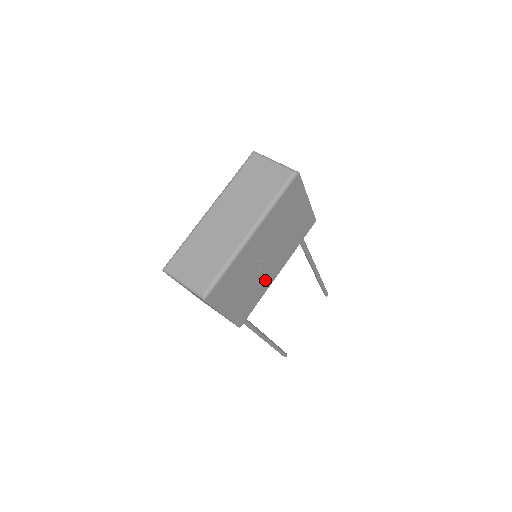
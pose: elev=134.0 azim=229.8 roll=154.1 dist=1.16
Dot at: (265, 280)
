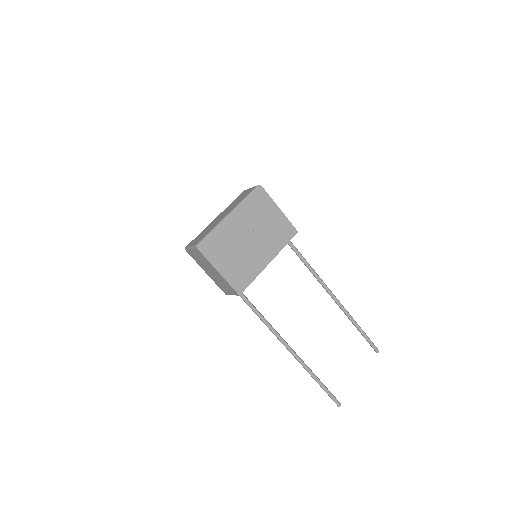
Dot at: (255, 262)
